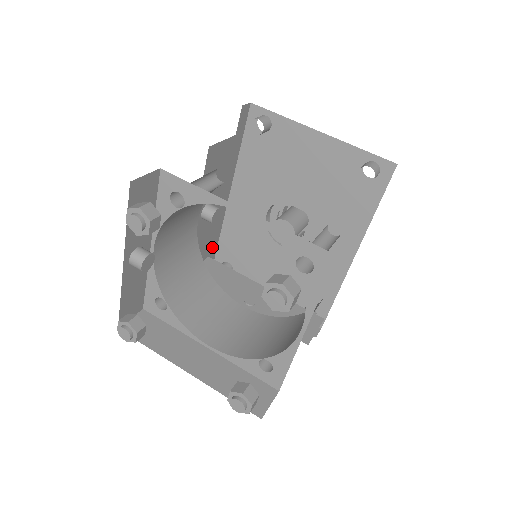
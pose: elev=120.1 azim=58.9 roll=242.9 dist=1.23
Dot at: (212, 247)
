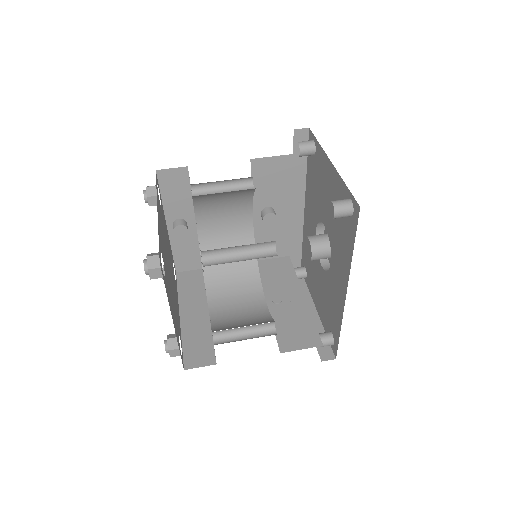
Dot at: (293, 249)
